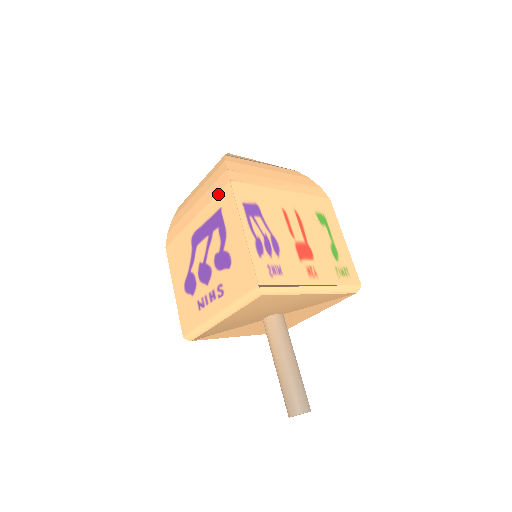
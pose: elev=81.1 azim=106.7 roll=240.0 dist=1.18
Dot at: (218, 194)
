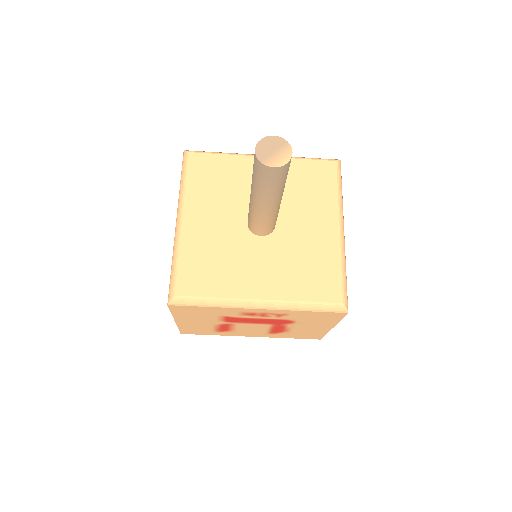
Dot at: occluded
